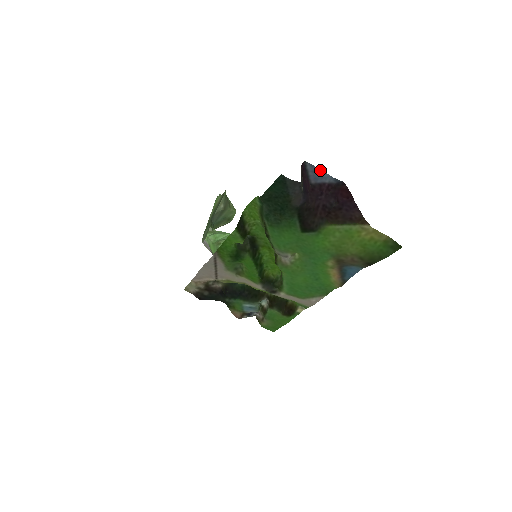
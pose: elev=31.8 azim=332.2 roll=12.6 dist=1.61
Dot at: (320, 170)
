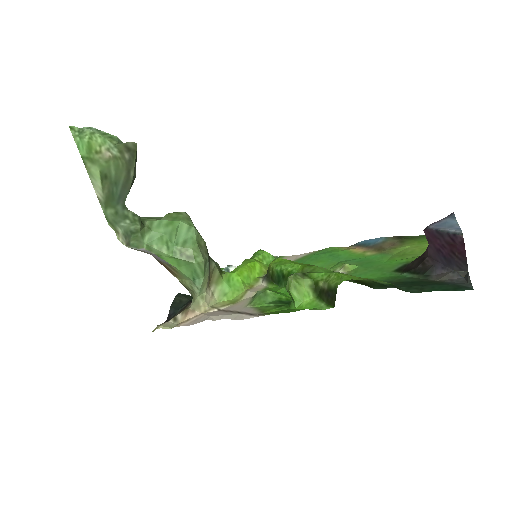
Dot at: (457, 225)
